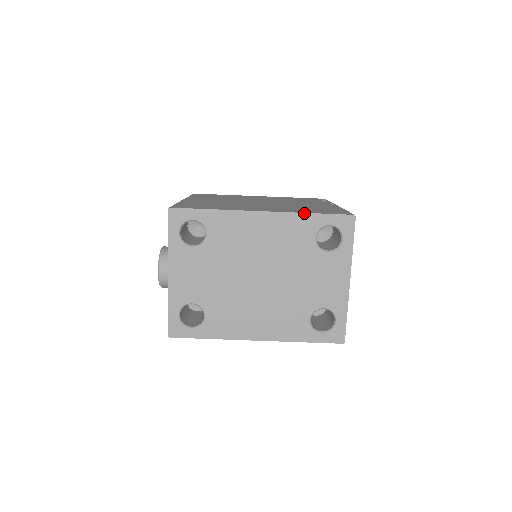
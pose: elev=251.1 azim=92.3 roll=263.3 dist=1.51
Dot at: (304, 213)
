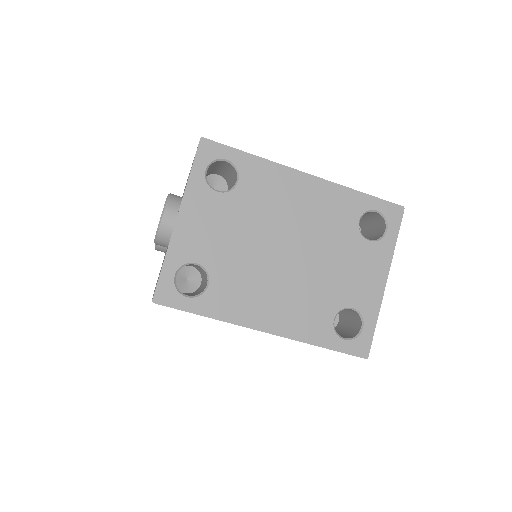
Dot at: (352, 189)
